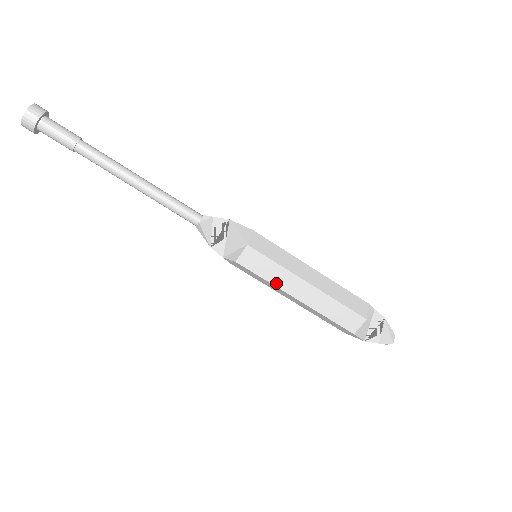
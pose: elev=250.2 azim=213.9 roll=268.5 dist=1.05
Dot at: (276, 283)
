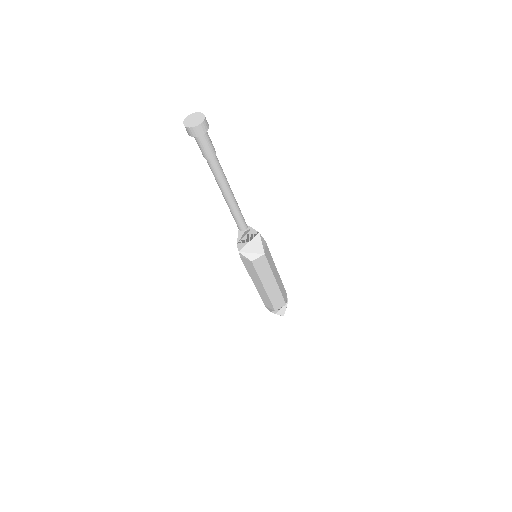
Dot at: (262, 278)
